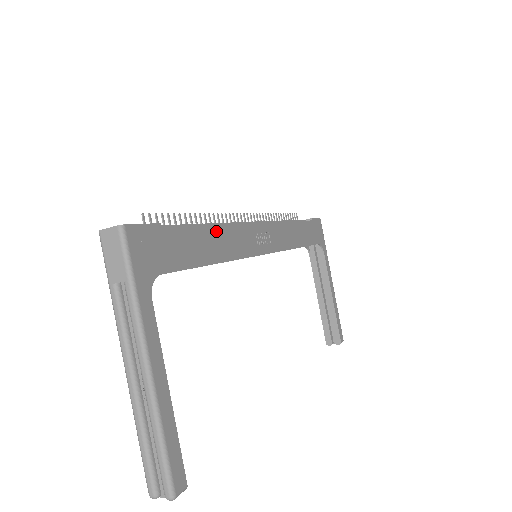
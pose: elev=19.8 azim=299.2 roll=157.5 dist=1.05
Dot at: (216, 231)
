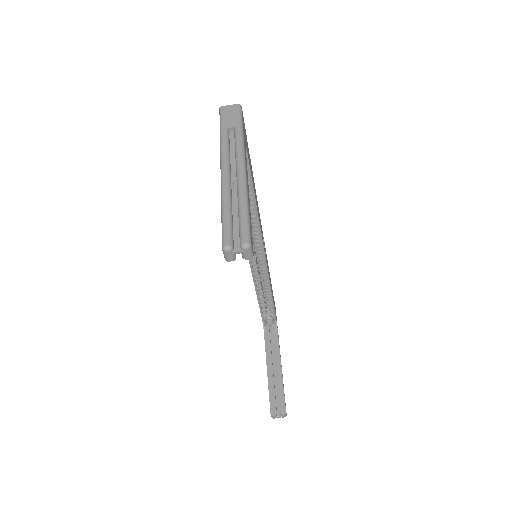
Dot at: (255, 191)
